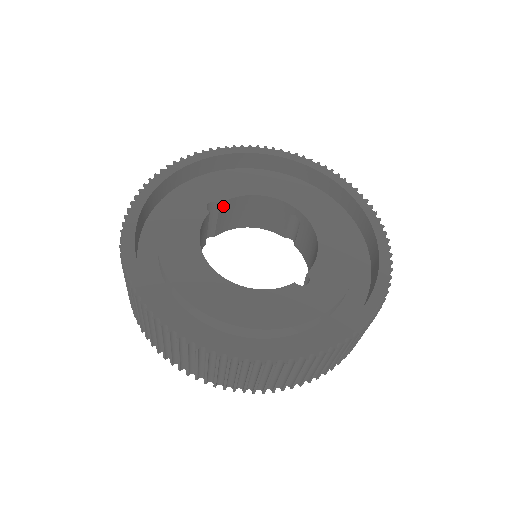
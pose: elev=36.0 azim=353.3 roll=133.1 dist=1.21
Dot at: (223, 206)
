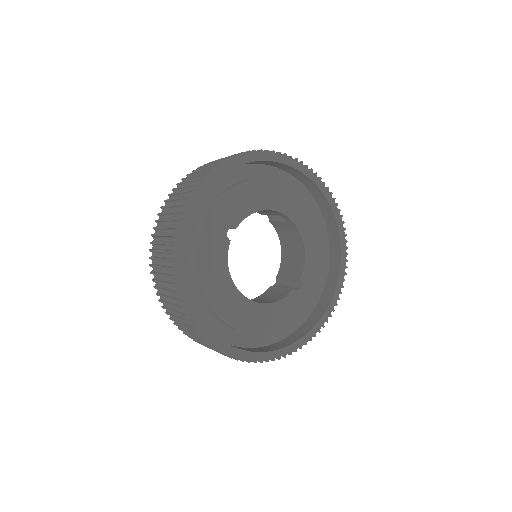
Dot at: occluded
